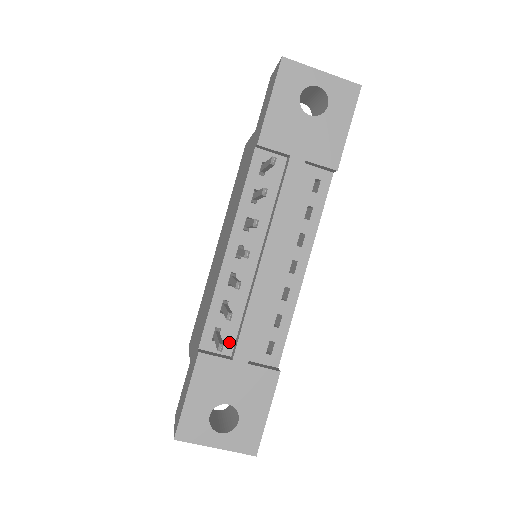
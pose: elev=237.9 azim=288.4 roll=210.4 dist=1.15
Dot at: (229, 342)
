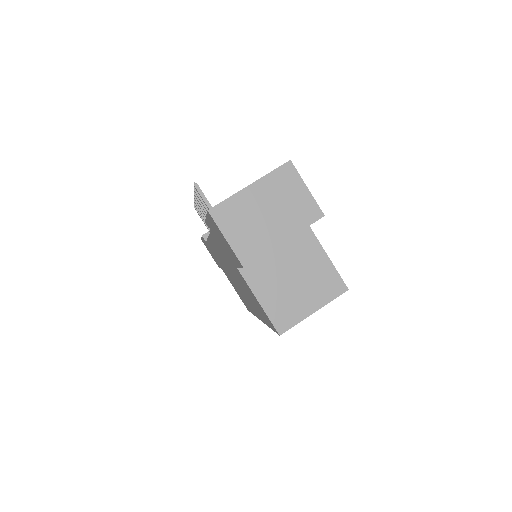
Dot at: occluded
